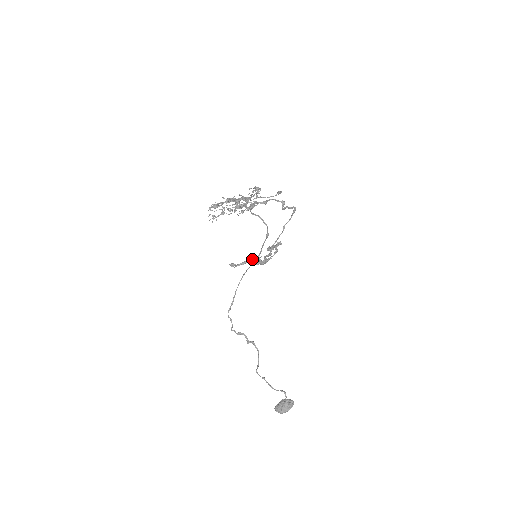
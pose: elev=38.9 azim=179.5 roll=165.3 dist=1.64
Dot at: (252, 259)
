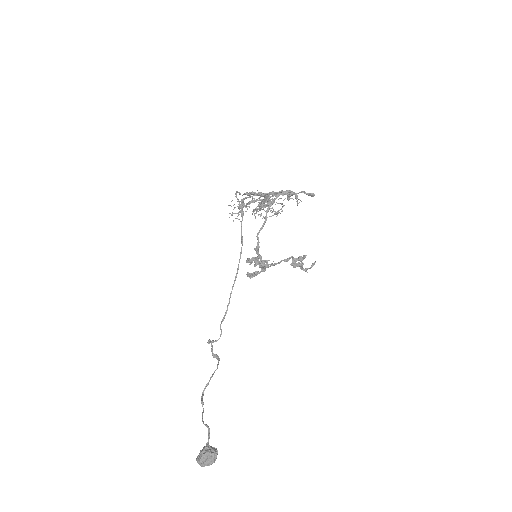
Dot at: (254, 261)
